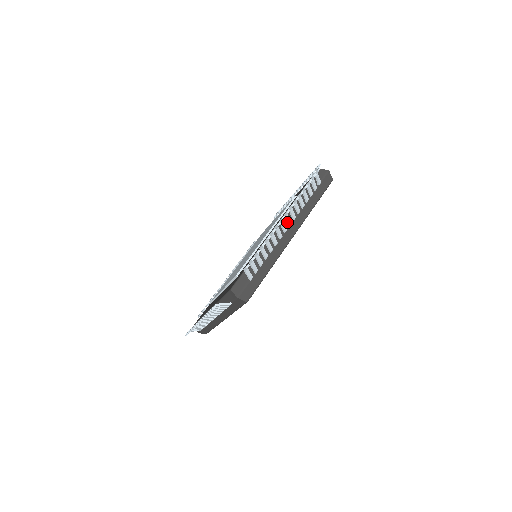
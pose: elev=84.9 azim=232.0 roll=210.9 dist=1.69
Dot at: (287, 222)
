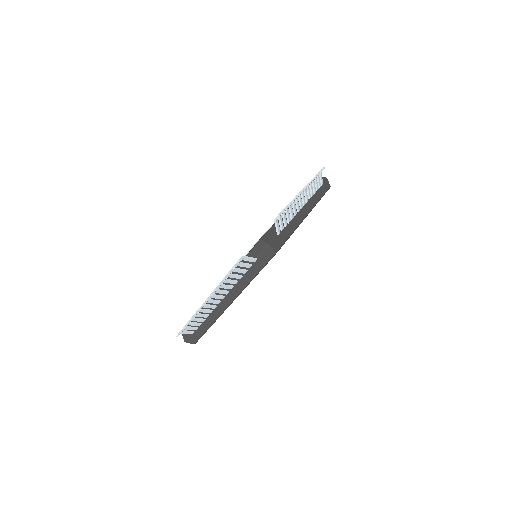
Dot at: (302, 200)
